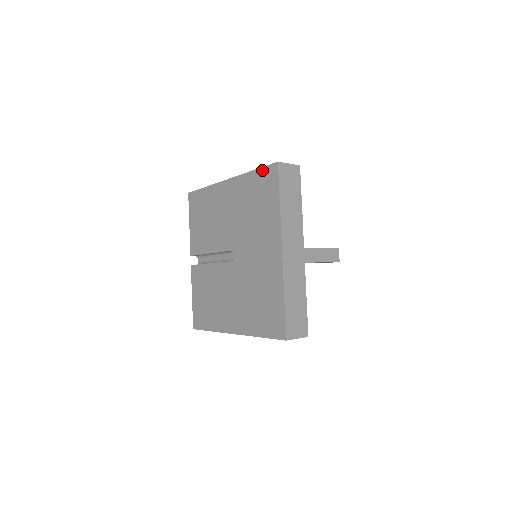
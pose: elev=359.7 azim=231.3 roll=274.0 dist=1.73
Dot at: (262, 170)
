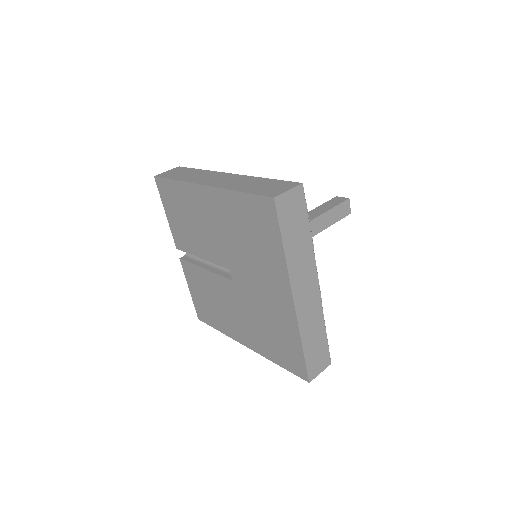
Dot at: (252, 198)
